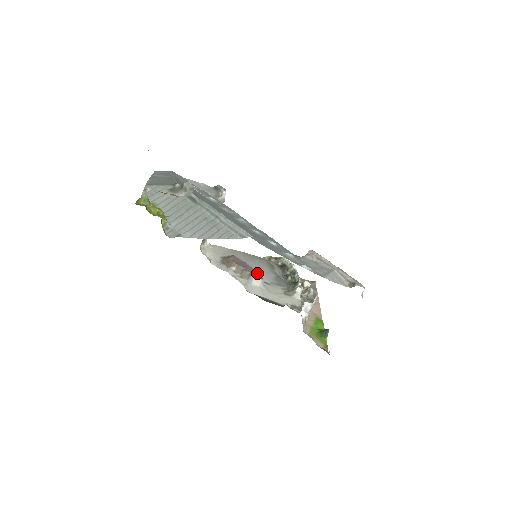
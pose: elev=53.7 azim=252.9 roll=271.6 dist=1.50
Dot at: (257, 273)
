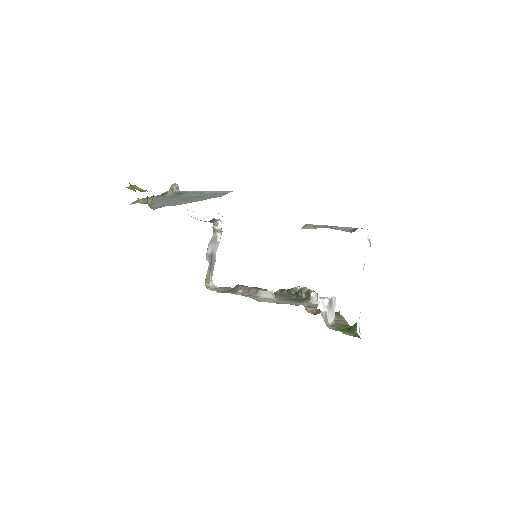
Dot at: (265, 289)
